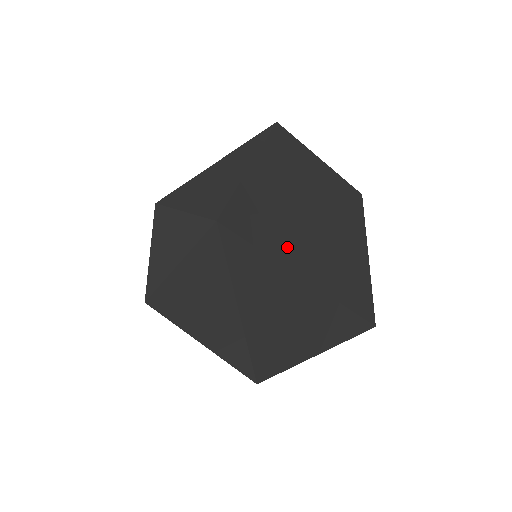
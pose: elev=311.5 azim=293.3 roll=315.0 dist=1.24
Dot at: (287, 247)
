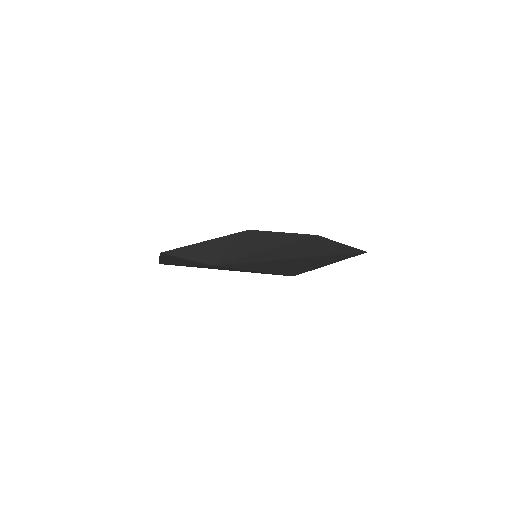
Dot at: (278, 255)
